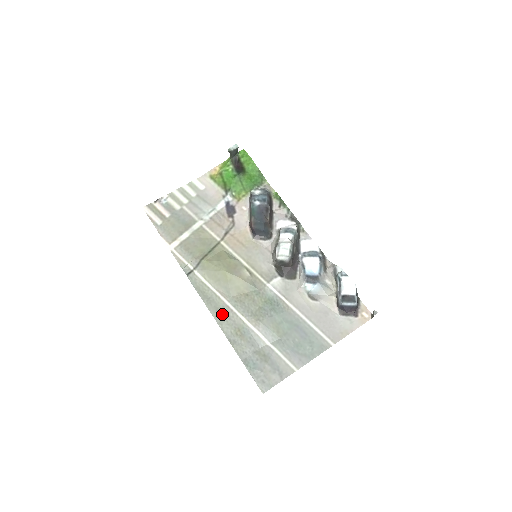
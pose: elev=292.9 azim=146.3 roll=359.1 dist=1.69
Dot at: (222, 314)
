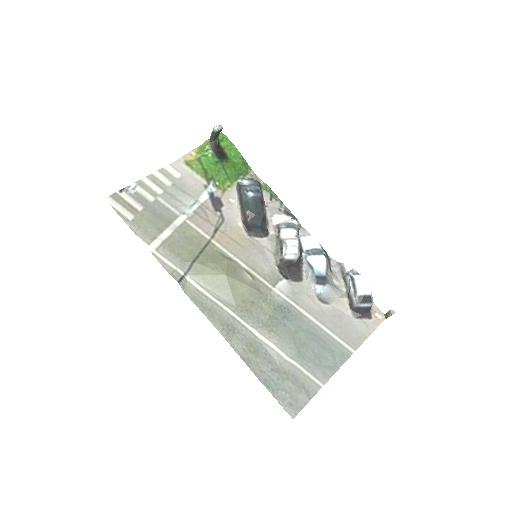
Dot at: (229, 328)
